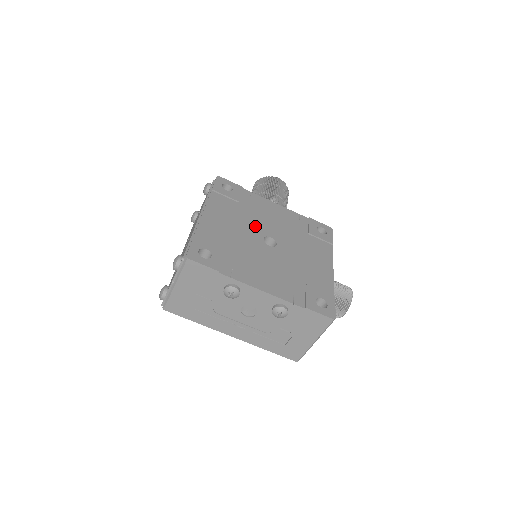
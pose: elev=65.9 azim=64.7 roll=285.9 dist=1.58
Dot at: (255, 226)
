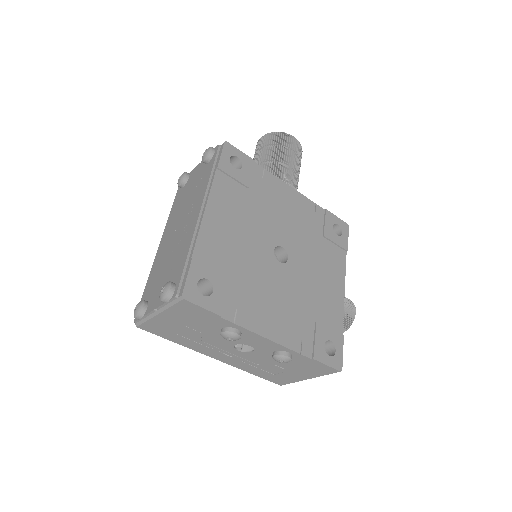
Dot at: (266, 229)
